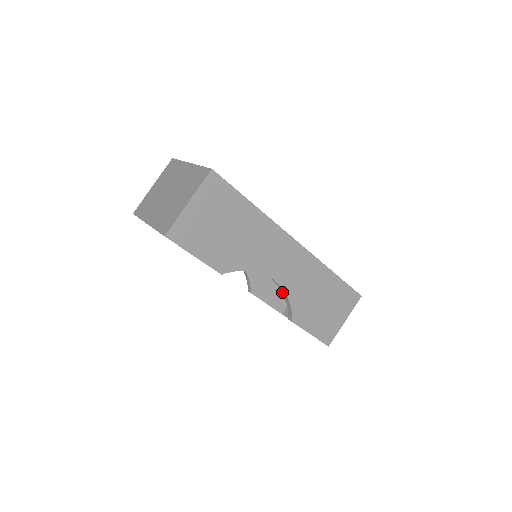
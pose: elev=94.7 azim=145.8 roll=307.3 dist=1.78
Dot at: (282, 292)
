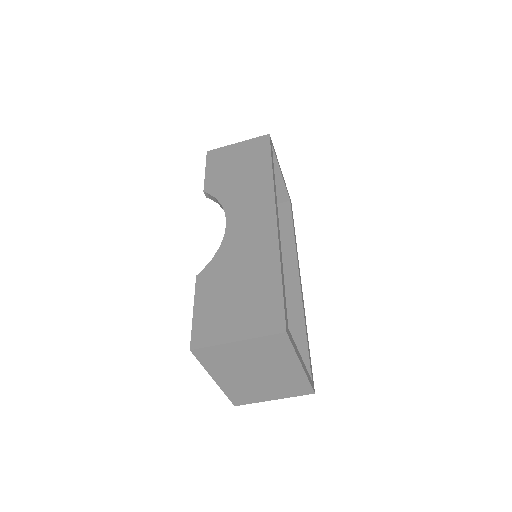
Dot at: occluded
